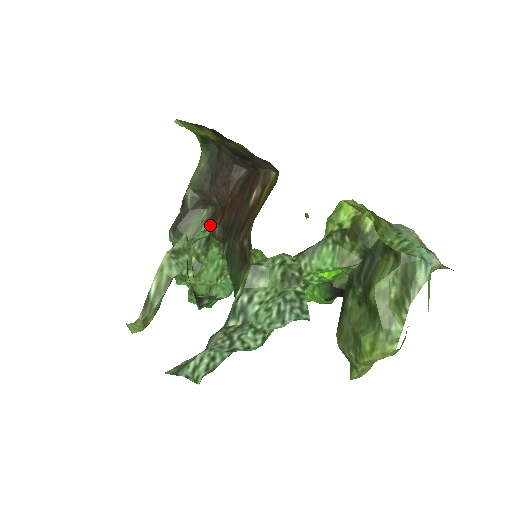
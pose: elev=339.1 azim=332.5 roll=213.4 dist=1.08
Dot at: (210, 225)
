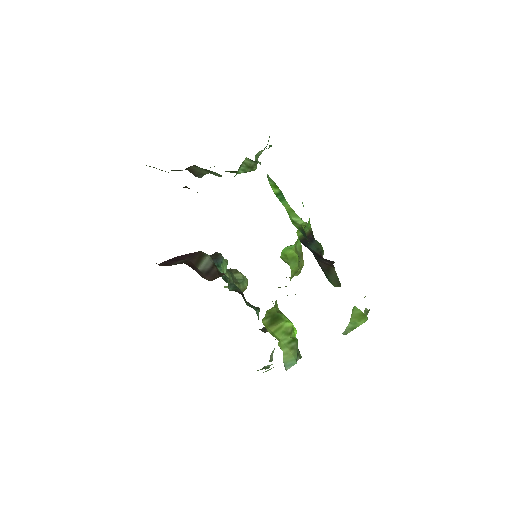
Dot at: occluded
